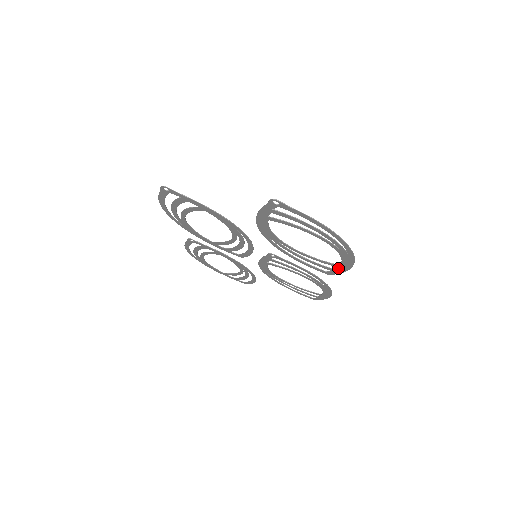
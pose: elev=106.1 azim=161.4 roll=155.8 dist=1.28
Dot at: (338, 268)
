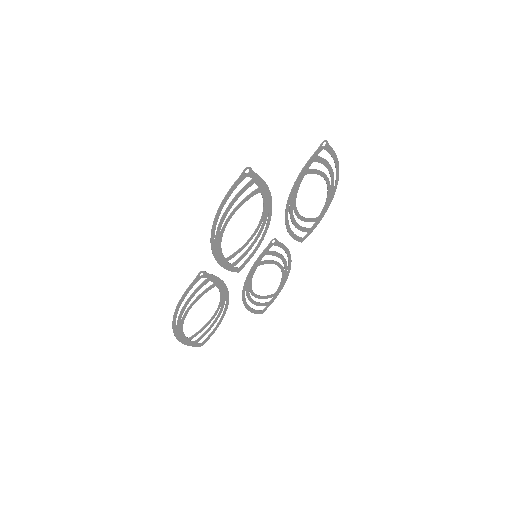
Dot at: (315, 223)
